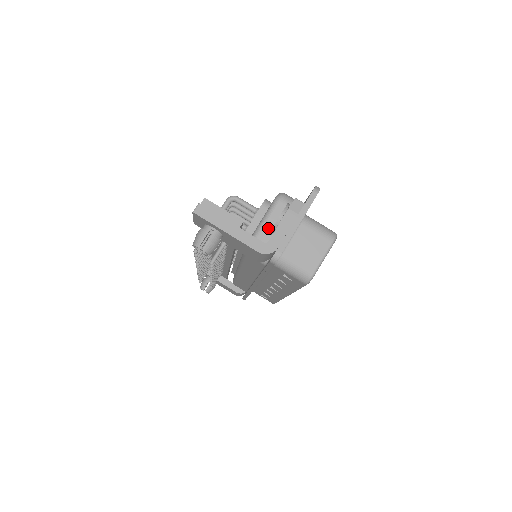
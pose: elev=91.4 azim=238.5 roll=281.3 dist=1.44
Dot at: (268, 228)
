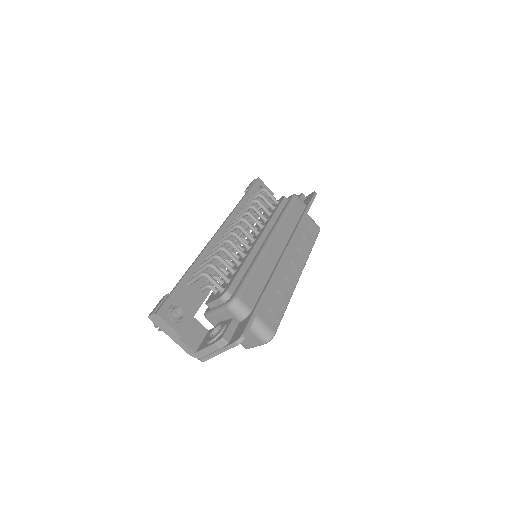
Dot at: (218, 317)
